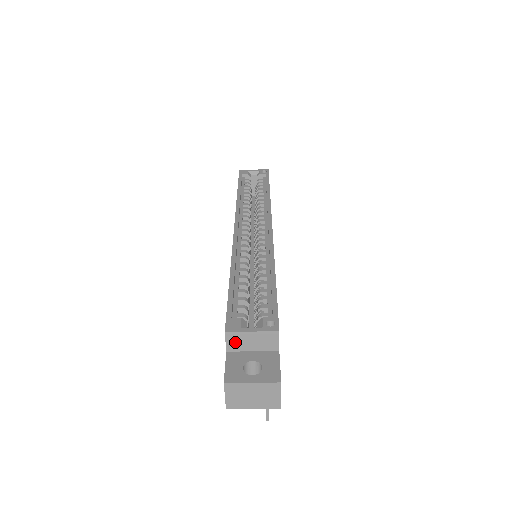
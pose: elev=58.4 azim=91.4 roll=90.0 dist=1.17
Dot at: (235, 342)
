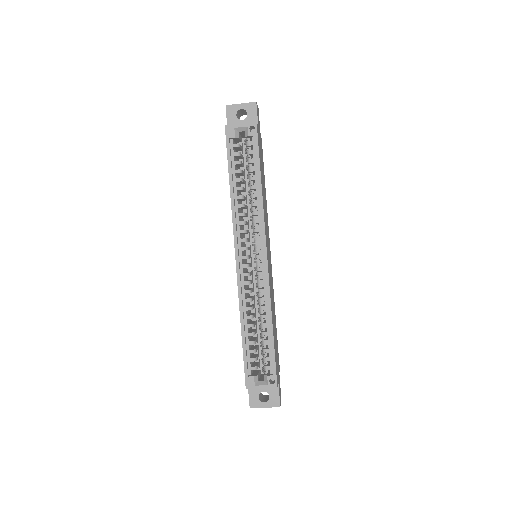
Dot at: occluded
